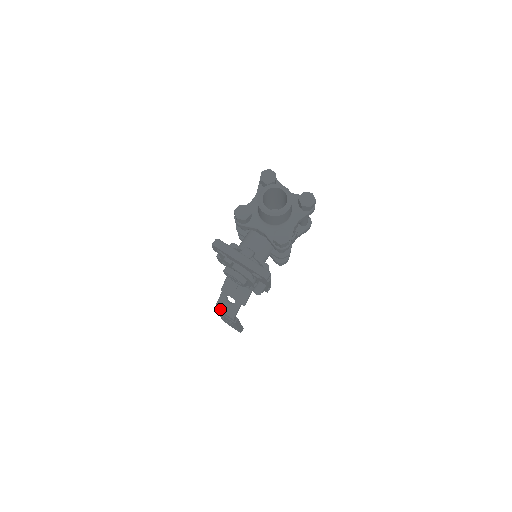
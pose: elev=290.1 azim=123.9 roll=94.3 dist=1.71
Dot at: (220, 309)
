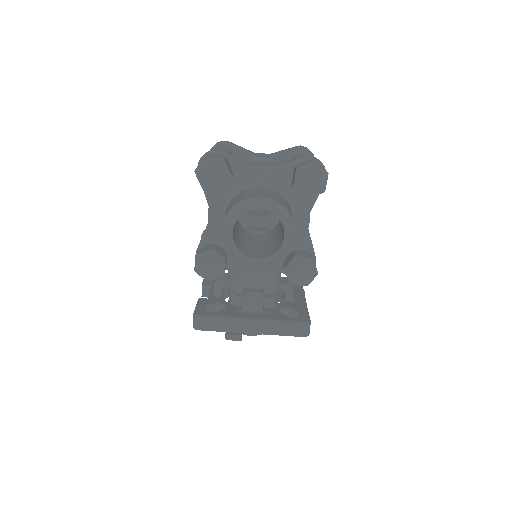
Dot at: occluded
